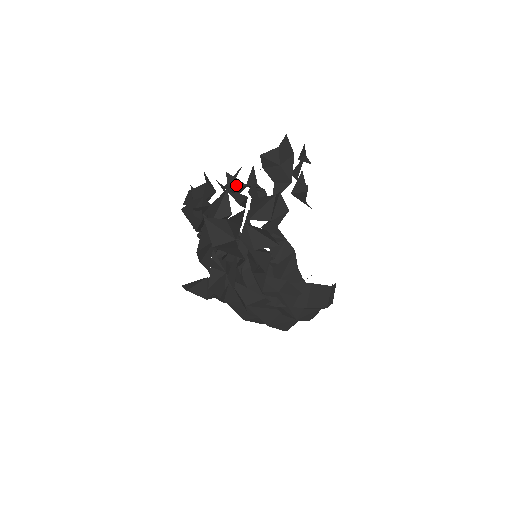
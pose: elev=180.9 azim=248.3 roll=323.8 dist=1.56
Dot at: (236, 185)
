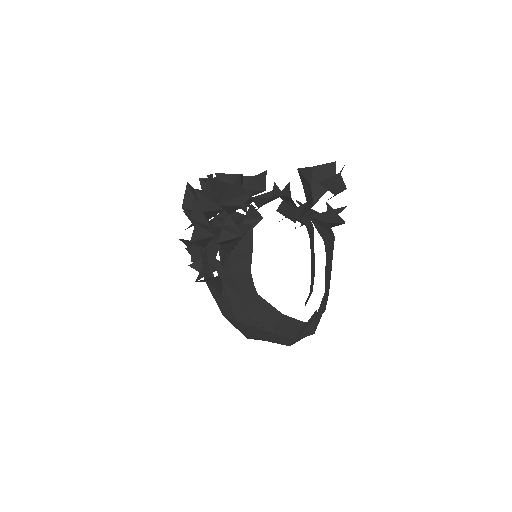
Dot at: (285, 193)
